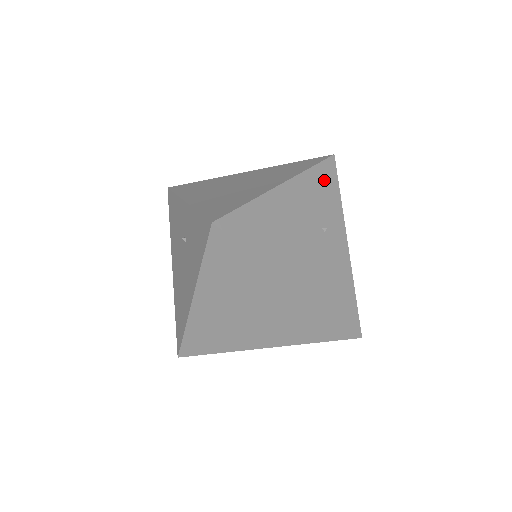
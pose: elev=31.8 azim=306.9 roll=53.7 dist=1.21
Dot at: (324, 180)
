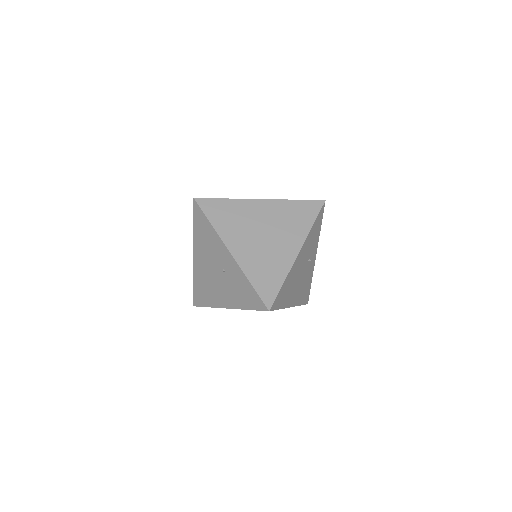
Dot at: (316, 226)
